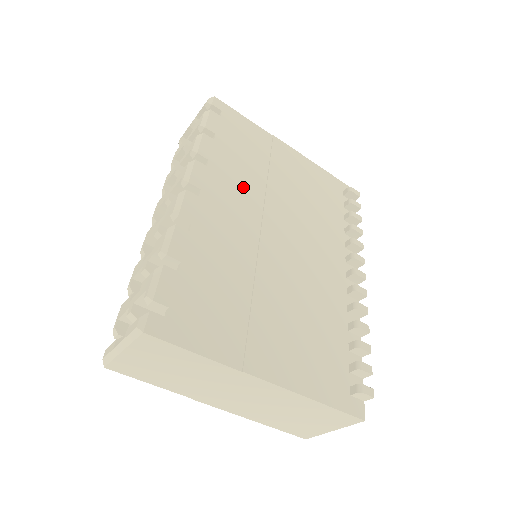
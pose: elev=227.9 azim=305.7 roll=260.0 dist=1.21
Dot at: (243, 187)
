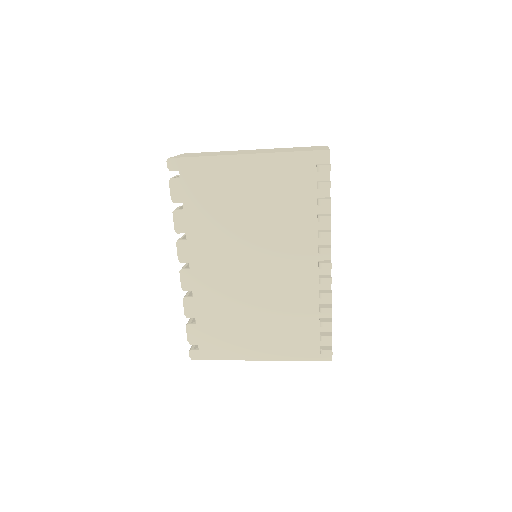
Dot at: (216, 238)
